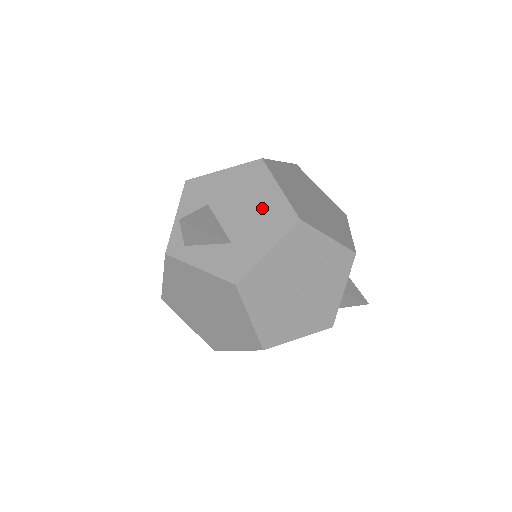
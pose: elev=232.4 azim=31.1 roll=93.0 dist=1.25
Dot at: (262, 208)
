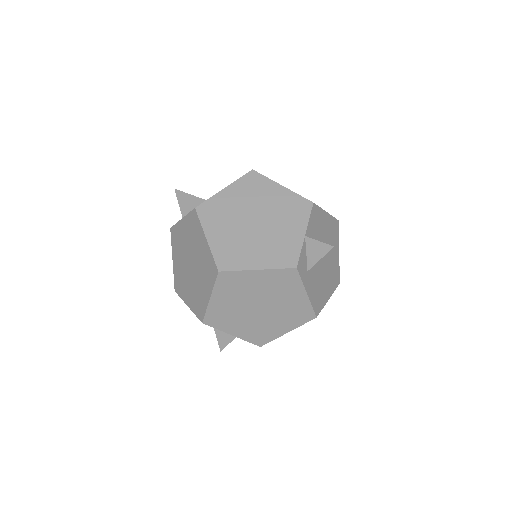
Dot at: occluded
